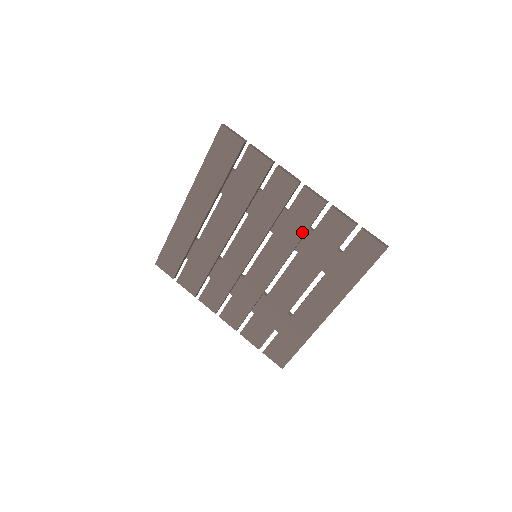
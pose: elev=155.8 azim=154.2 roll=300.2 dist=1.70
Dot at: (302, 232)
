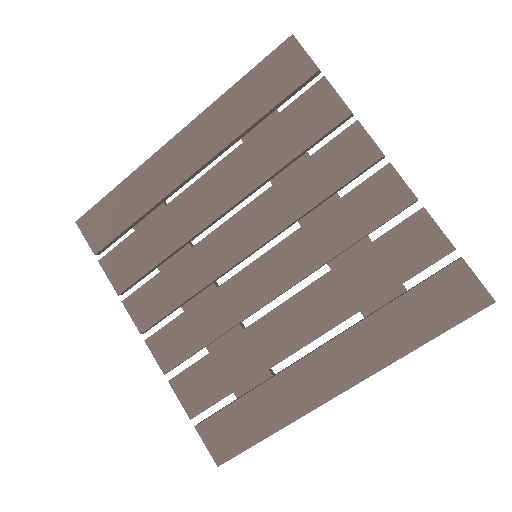
Dot at: (356, 236)
